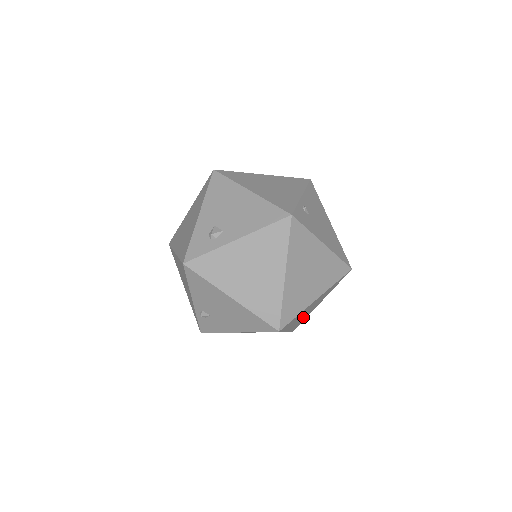
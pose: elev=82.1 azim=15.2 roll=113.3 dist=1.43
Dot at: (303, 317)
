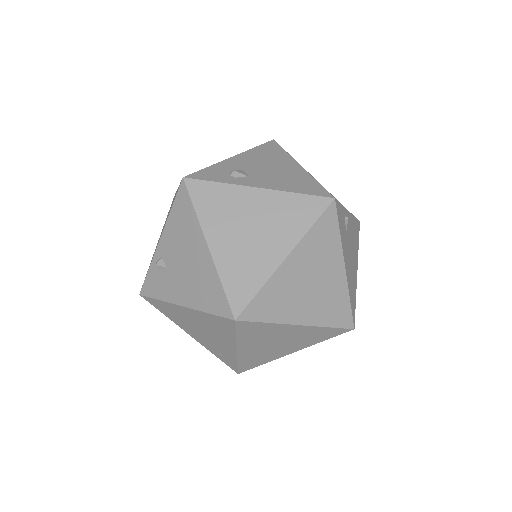
Dot at: (264, 352)
